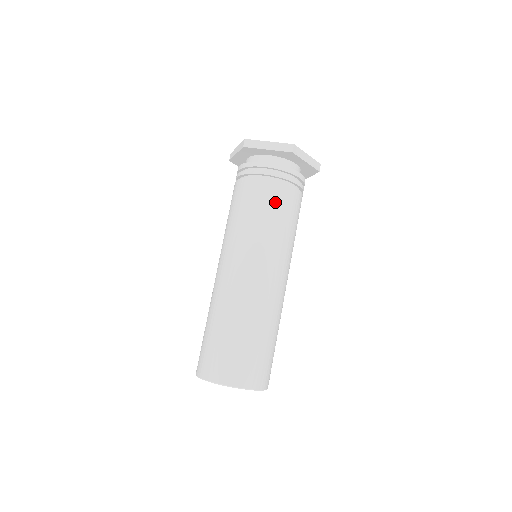
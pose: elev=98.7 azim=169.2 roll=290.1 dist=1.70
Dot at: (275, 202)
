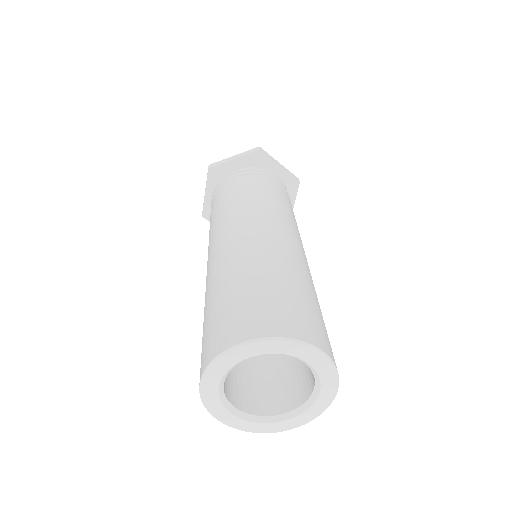
Dot at: occluded
